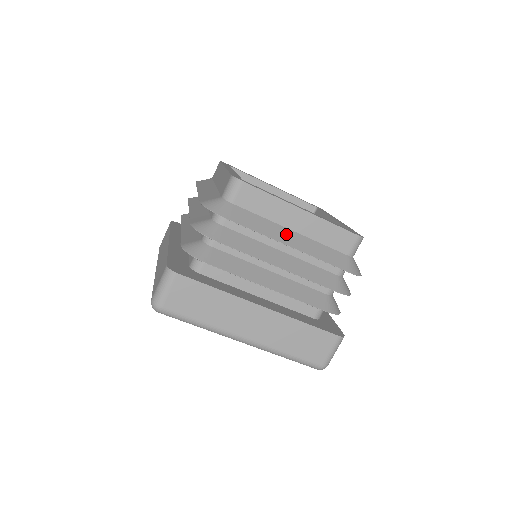
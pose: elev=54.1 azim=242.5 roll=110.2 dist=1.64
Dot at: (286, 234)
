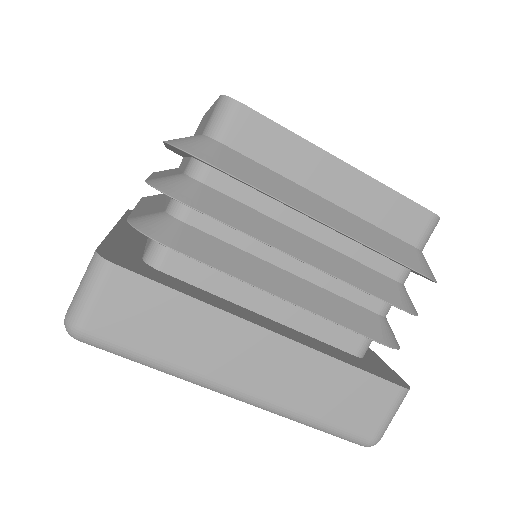
Dot at: (315, 203)
